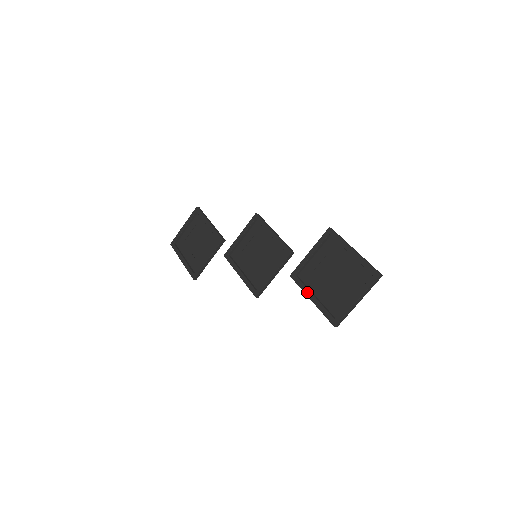
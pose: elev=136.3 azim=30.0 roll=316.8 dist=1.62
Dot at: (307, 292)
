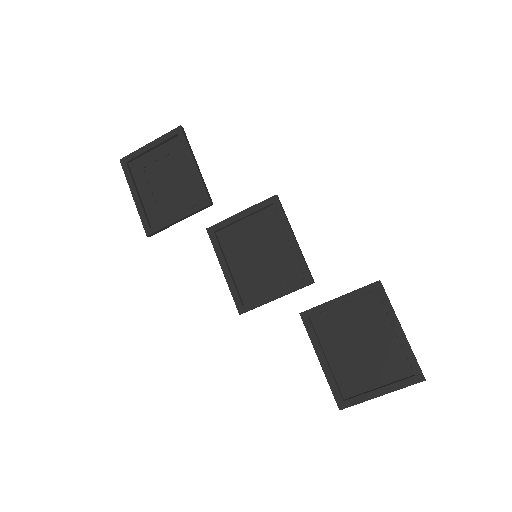
Dot at: (318, 348)
